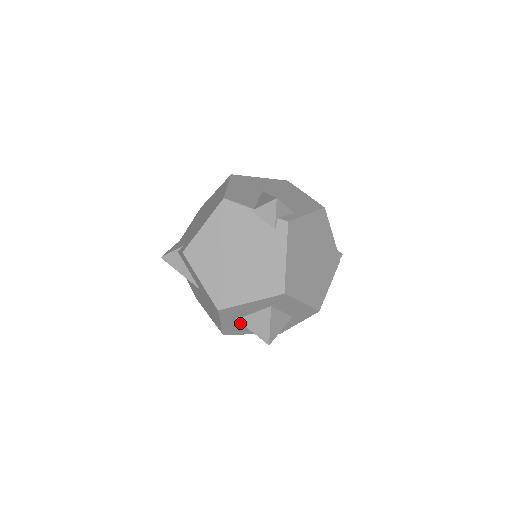
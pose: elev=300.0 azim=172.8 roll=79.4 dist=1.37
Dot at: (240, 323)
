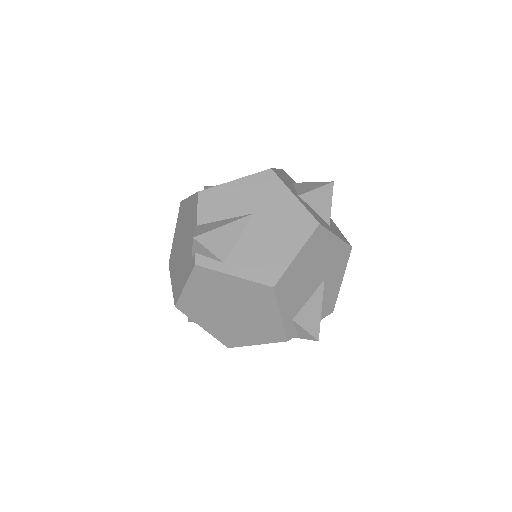
Dot at: occluded
